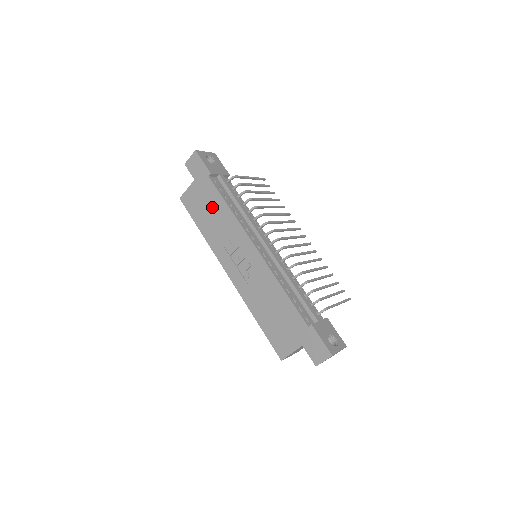
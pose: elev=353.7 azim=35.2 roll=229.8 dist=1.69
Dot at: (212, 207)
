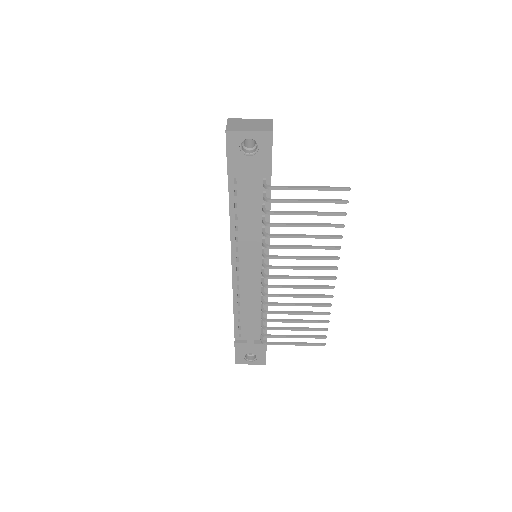
Dot at: occluded
